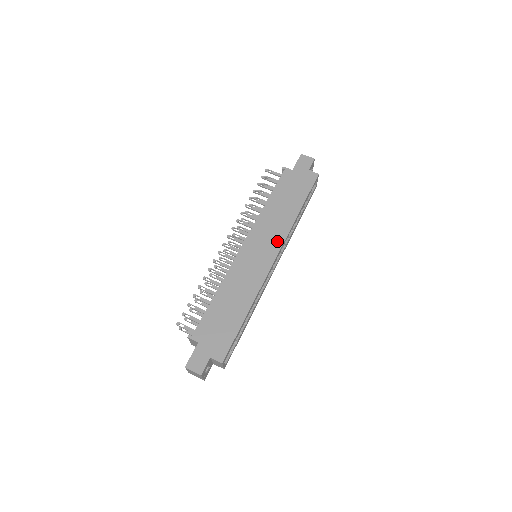
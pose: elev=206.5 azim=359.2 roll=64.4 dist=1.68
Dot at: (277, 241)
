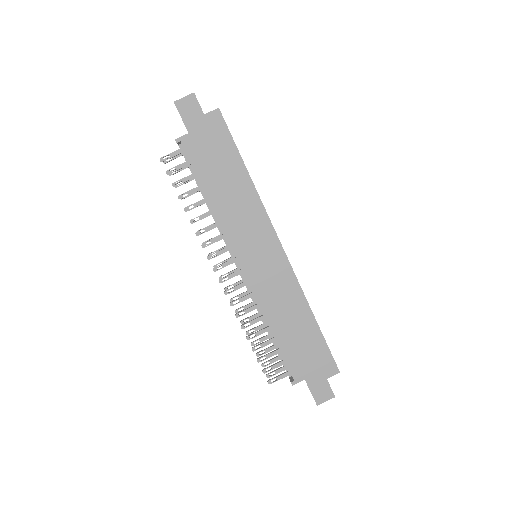
Dot at: (264, 228)
